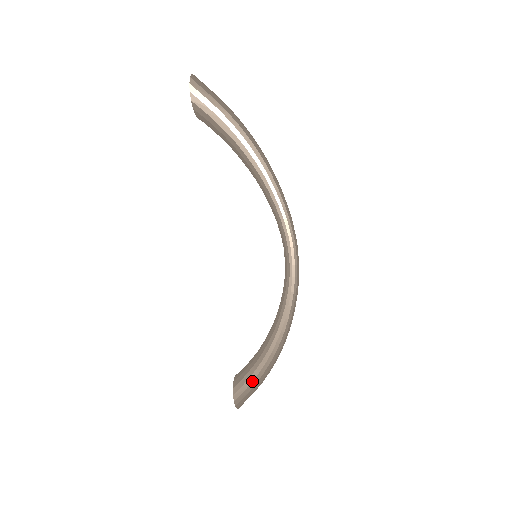
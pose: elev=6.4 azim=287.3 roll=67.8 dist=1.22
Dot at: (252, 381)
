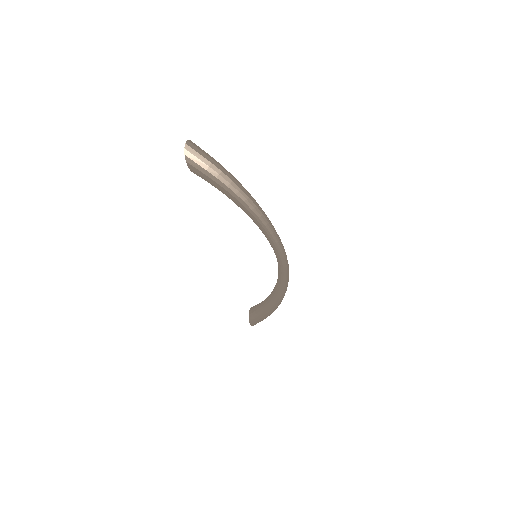
Dot at: (261, 317)
